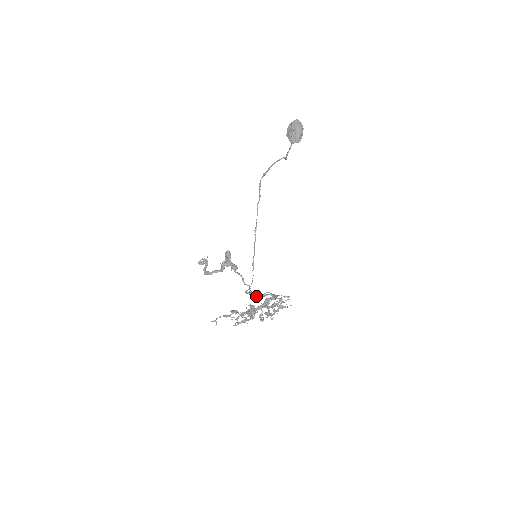
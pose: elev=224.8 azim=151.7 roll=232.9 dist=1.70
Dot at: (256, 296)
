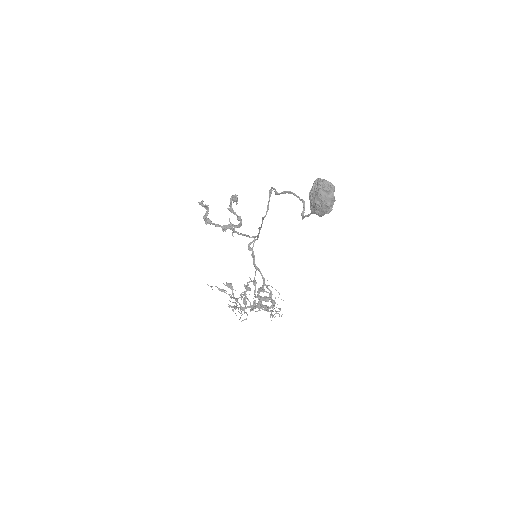
Dot at: (256, 268)
